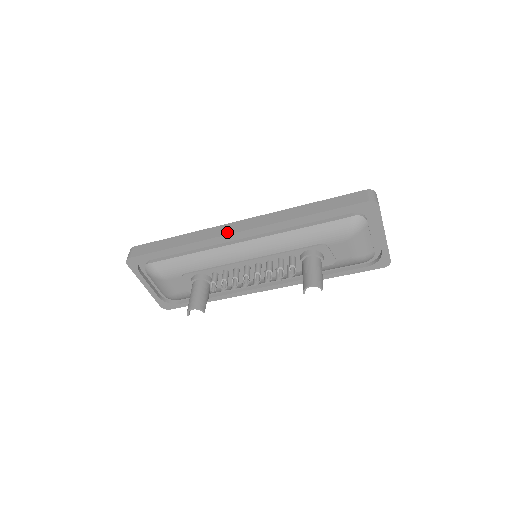
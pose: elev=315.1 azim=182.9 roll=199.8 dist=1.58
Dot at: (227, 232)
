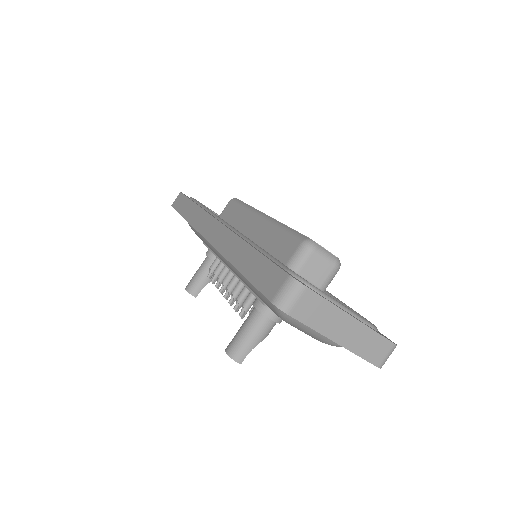
Dot at: (202, 230)
